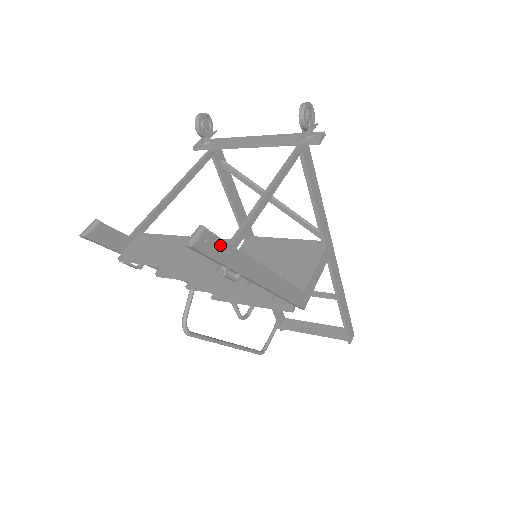
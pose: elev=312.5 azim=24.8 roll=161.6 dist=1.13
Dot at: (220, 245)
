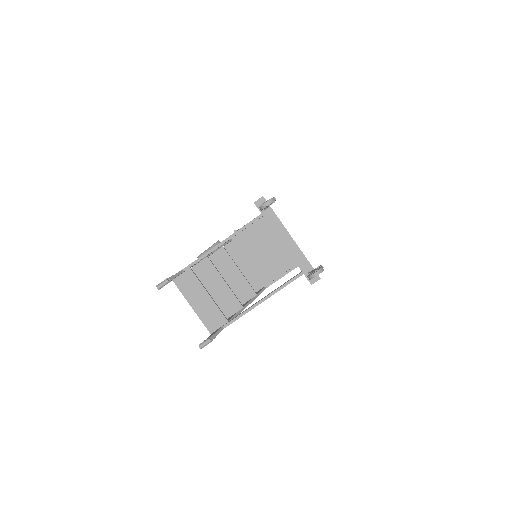
Dot at: (217, 334)
